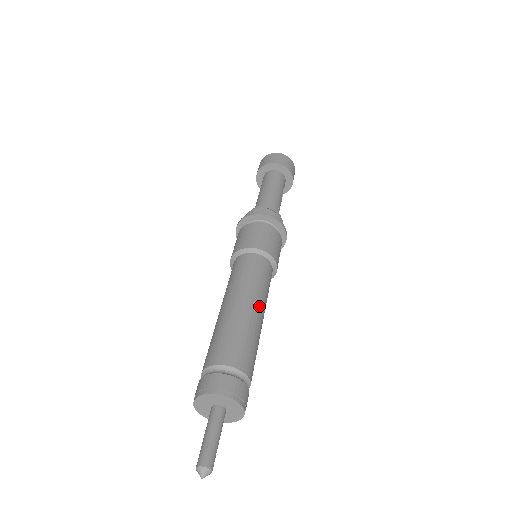
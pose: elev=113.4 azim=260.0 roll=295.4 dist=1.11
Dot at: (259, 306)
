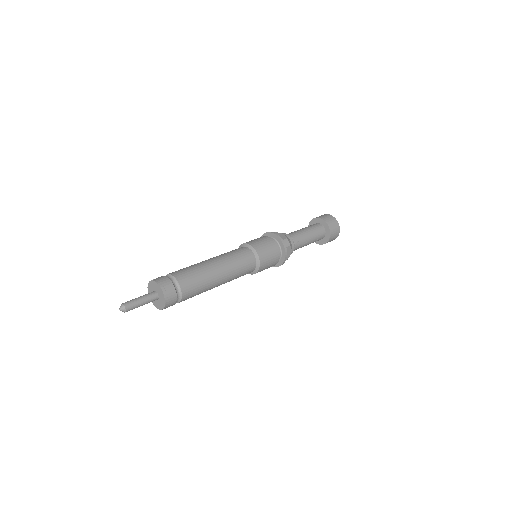
Dot at: (223, 269)
